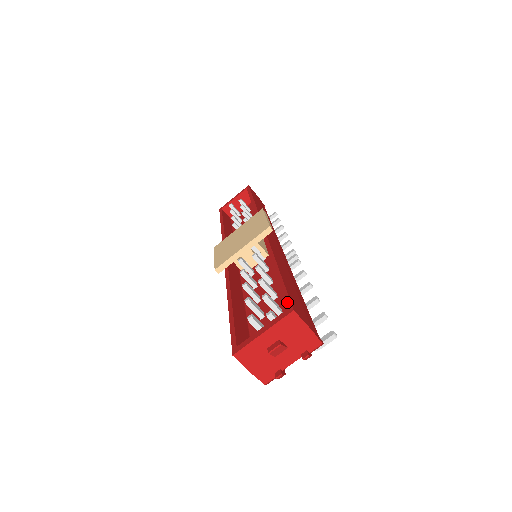
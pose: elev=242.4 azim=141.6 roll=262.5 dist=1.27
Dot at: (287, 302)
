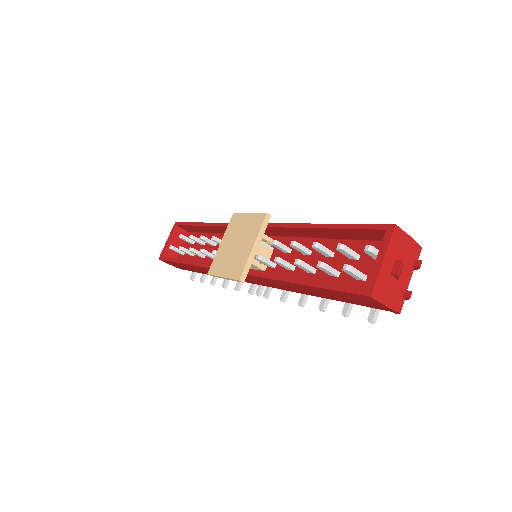
Dot at: (378, 227)
